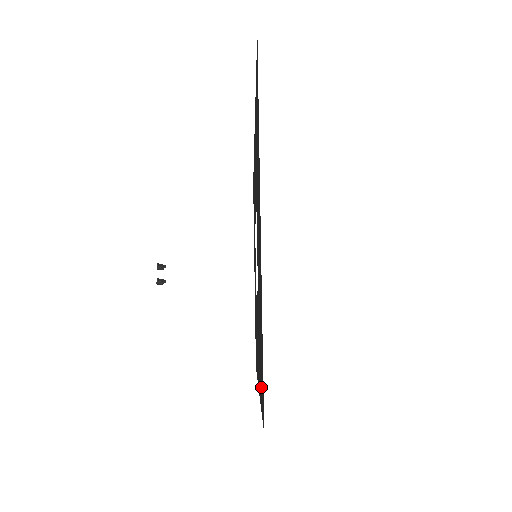
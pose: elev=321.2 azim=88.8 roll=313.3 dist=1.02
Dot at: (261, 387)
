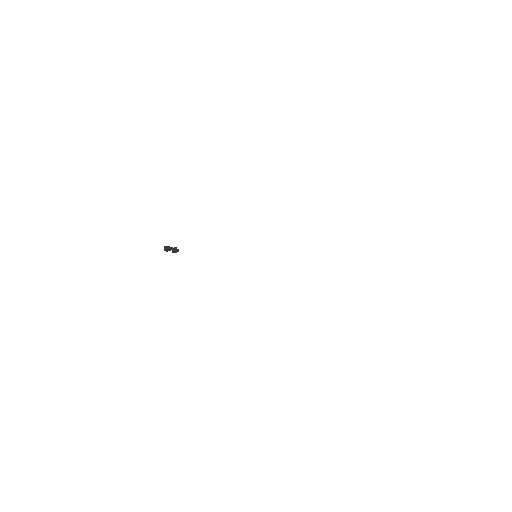
Dot at: occluded
